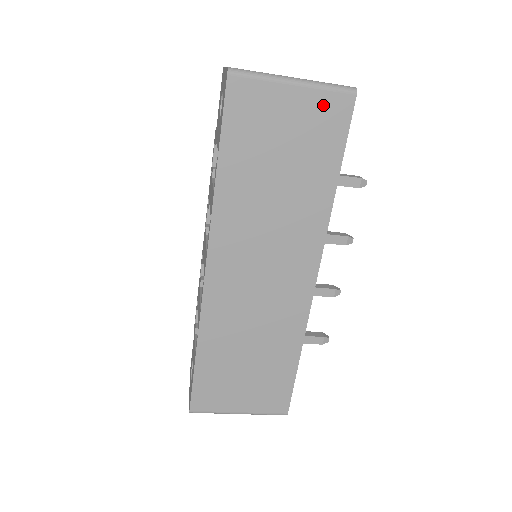
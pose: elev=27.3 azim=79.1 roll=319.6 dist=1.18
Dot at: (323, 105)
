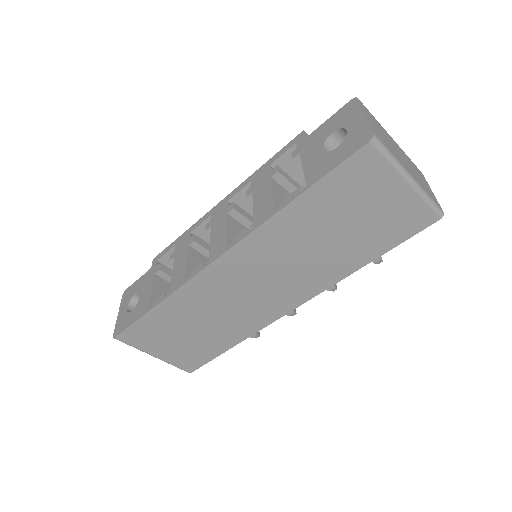
Dot at: (412, 210)
